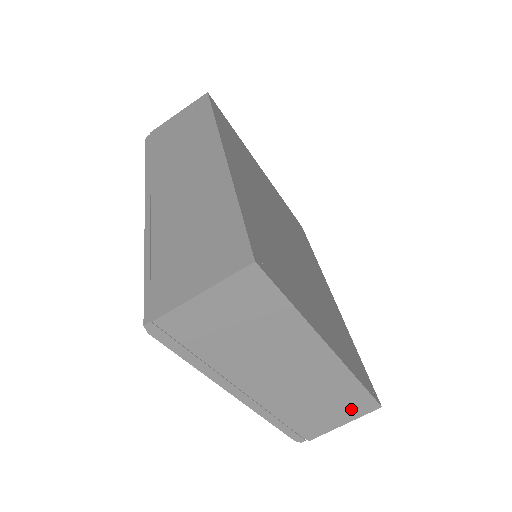
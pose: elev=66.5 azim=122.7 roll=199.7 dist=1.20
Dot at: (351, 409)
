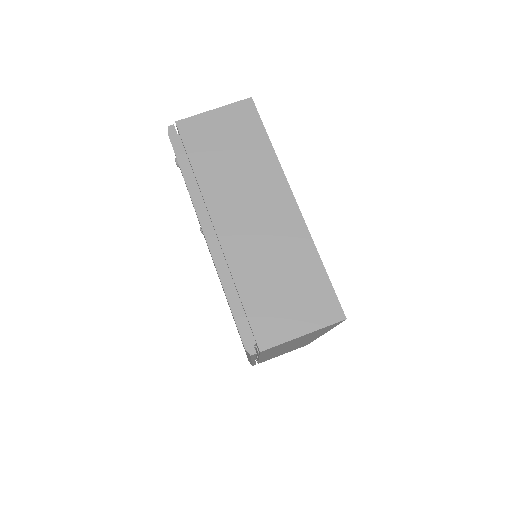
Dot at: (311, 306)
